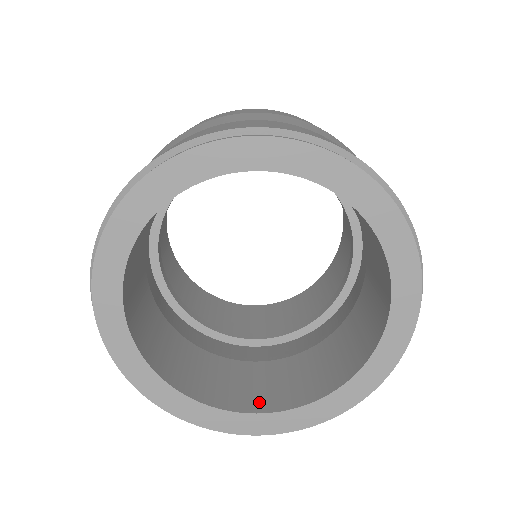
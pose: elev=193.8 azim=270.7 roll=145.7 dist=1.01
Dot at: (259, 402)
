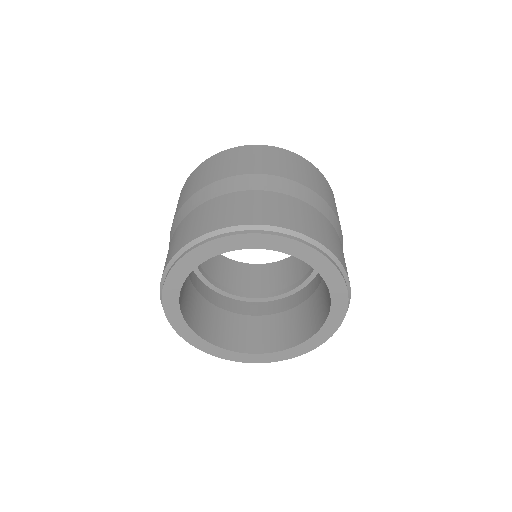
Dot at: (262, 346)
